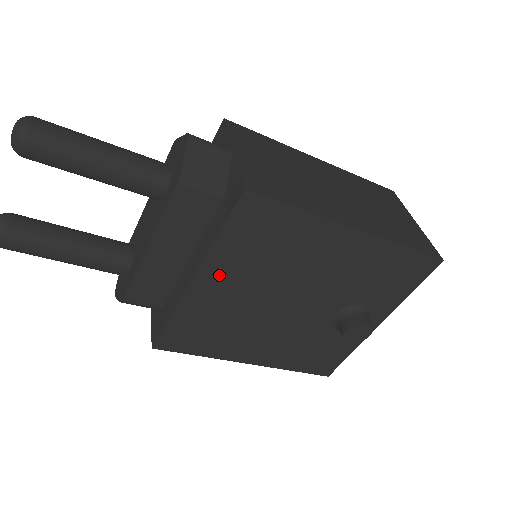
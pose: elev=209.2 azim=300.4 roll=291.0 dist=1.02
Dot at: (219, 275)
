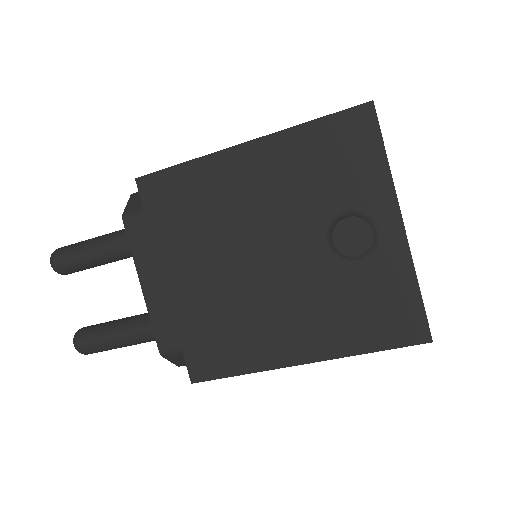
Dot at: (179, 265)
